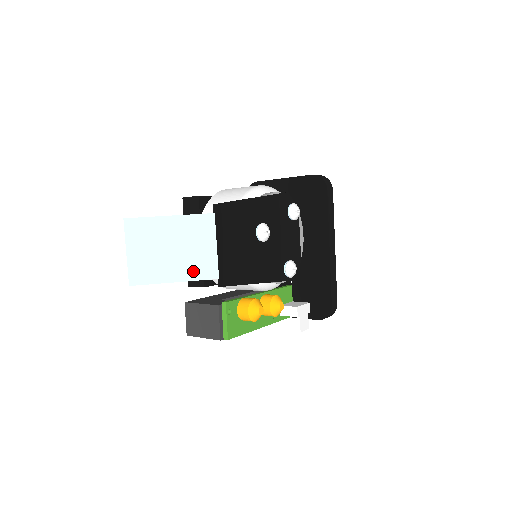
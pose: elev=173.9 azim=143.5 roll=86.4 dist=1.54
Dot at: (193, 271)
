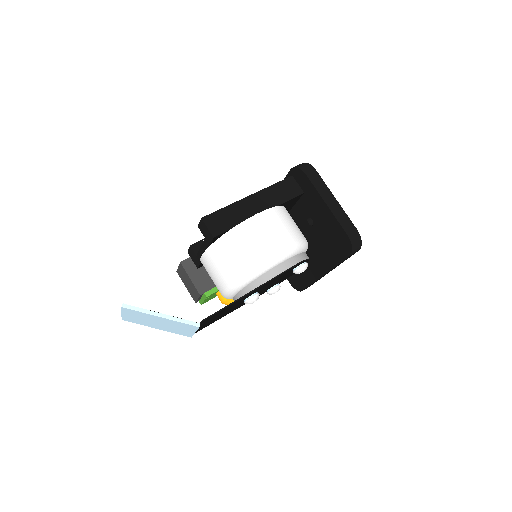
Dot at: (173, 331)
